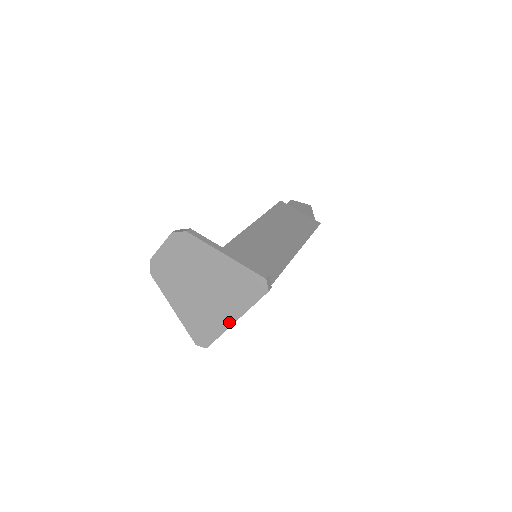
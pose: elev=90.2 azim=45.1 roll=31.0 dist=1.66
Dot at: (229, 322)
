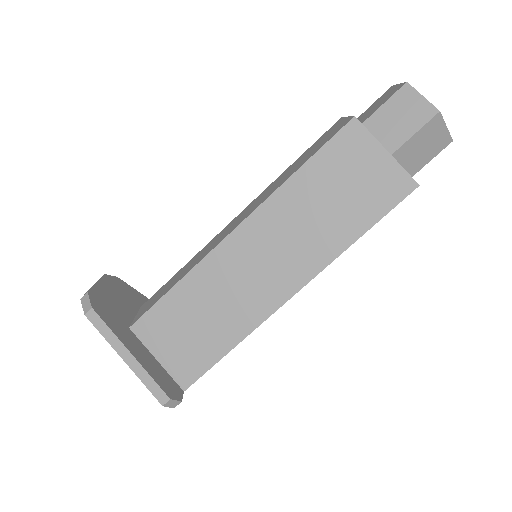
Dot at: occluded
